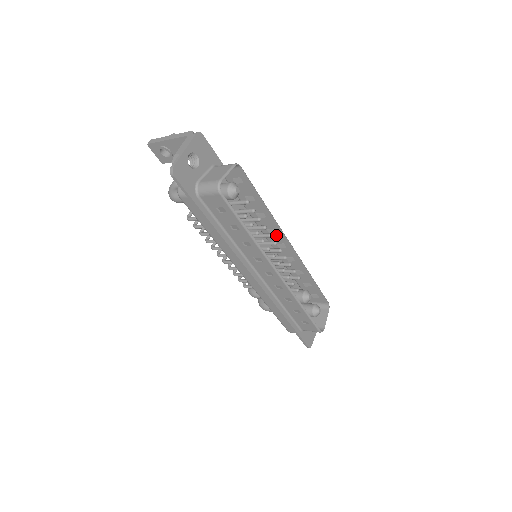
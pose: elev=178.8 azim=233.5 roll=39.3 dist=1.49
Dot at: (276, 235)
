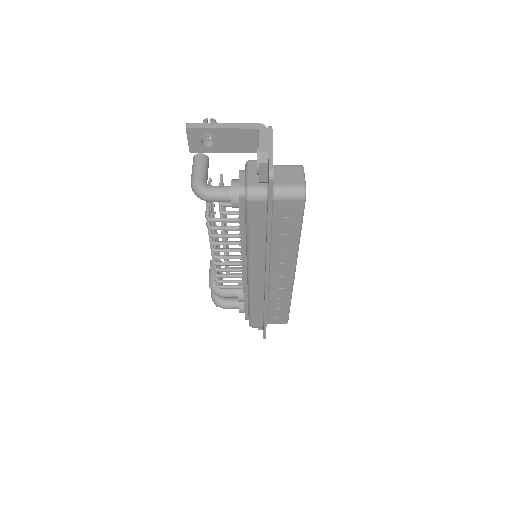
Dot at: occluded
